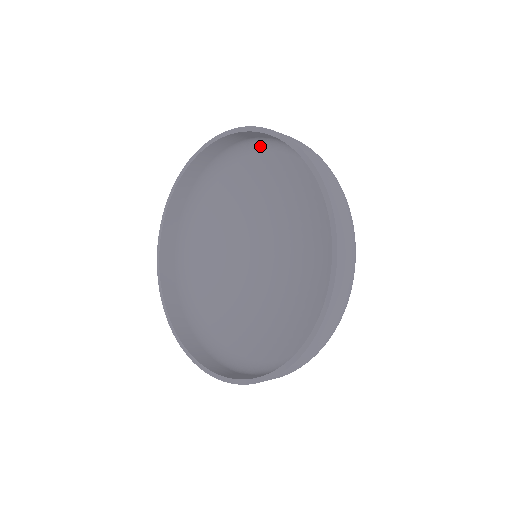
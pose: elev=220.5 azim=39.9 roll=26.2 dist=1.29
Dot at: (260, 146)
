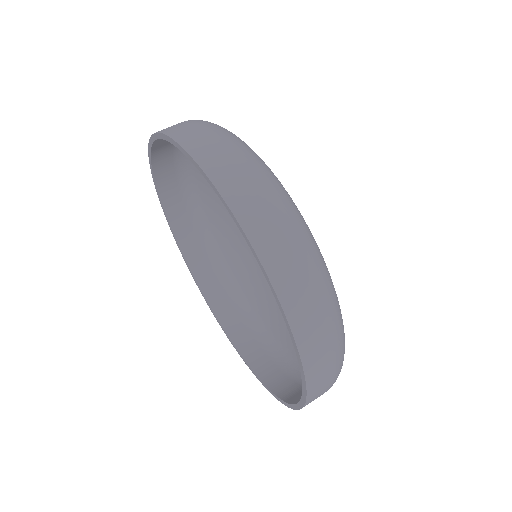
Dot at: occluded
